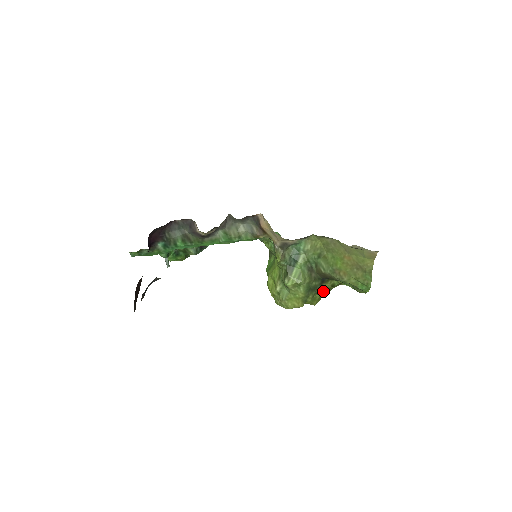
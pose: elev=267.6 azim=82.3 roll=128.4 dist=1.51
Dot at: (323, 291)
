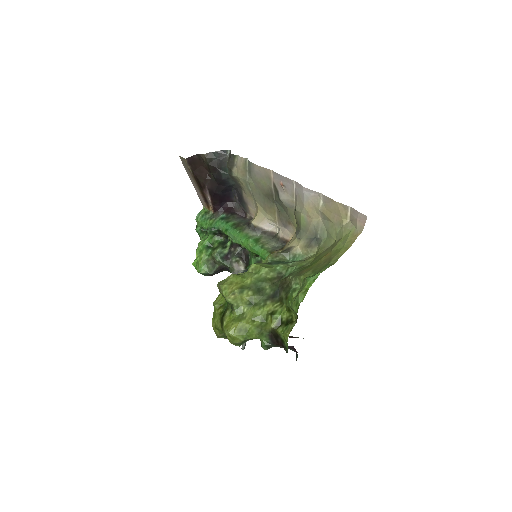
Dot at: (256, 322)
